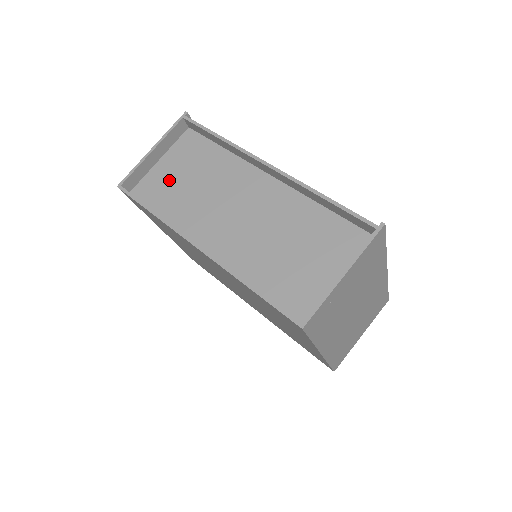
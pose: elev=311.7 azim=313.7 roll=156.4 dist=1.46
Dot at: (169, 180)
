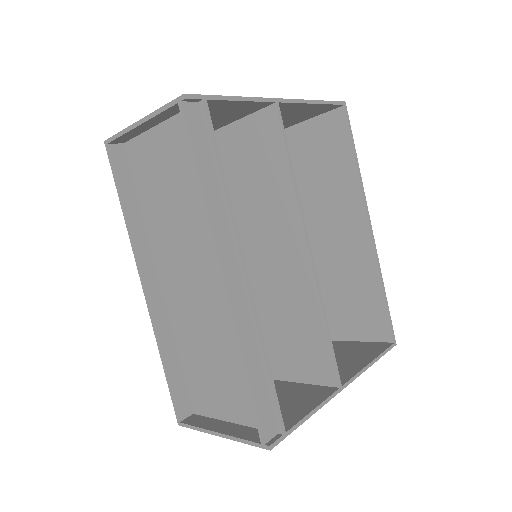
Dot at: (156, 168)
